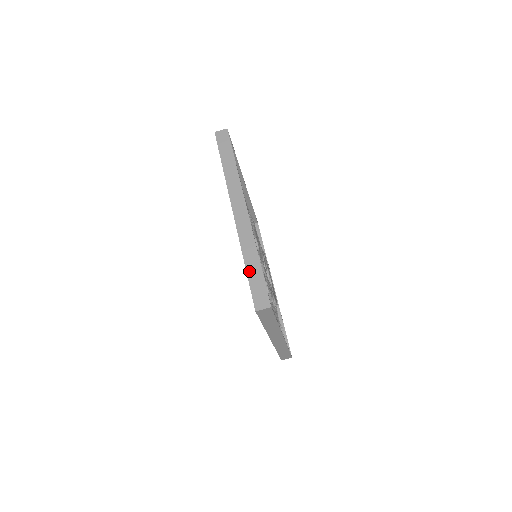
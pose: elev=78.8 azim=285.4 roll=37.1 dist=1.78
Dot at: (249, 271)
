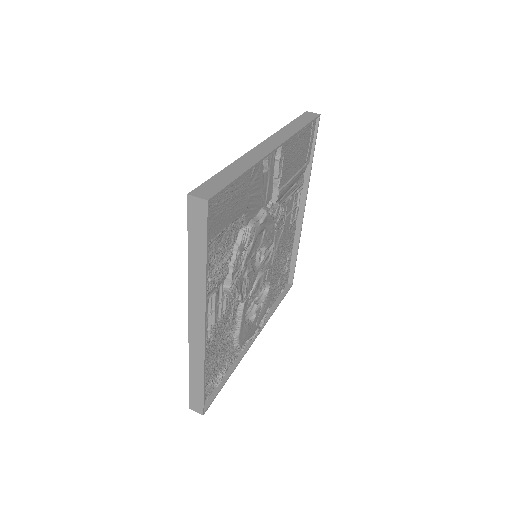
Dot at: (222, 173)
